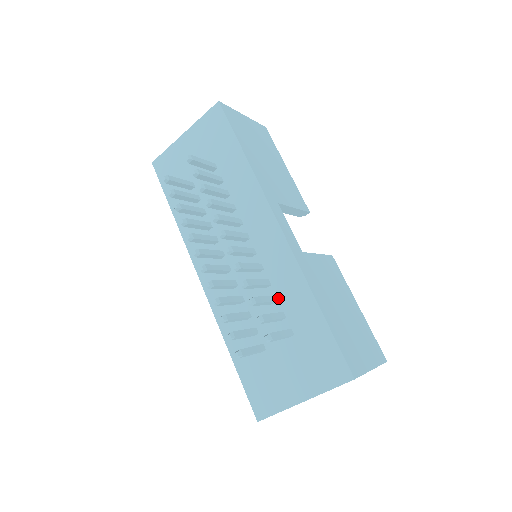
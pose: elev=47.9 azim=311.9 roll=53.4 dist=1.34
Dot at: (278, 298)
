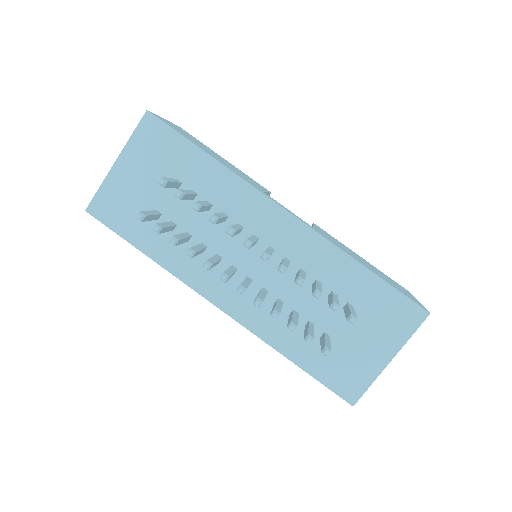
Dot at: (320, 281)
